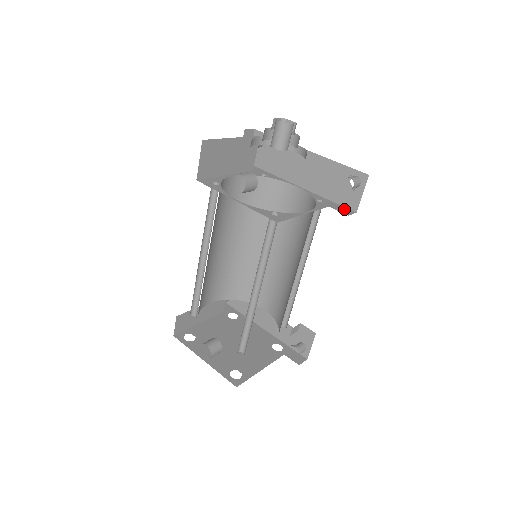
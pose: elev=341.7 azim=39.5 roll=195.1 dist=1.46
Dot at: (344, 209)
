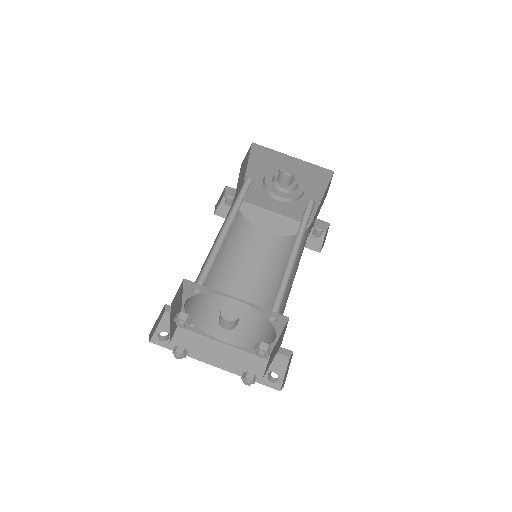
Dot at: occluded
